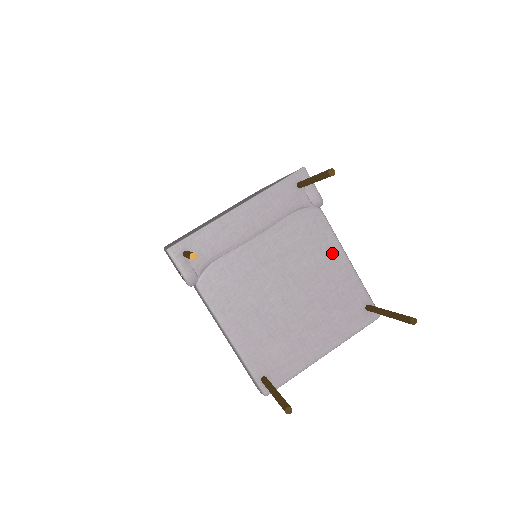
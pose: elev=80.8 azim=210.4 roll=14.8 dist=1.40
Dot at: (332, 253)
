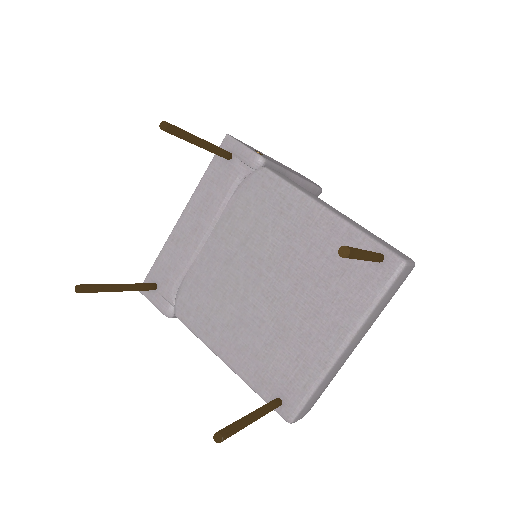
Dot at: (298, 211)
